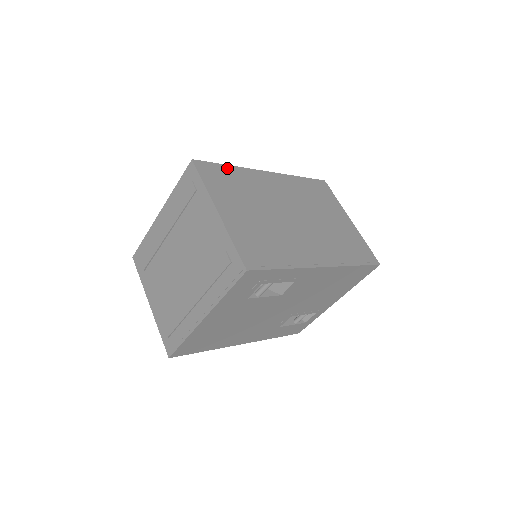
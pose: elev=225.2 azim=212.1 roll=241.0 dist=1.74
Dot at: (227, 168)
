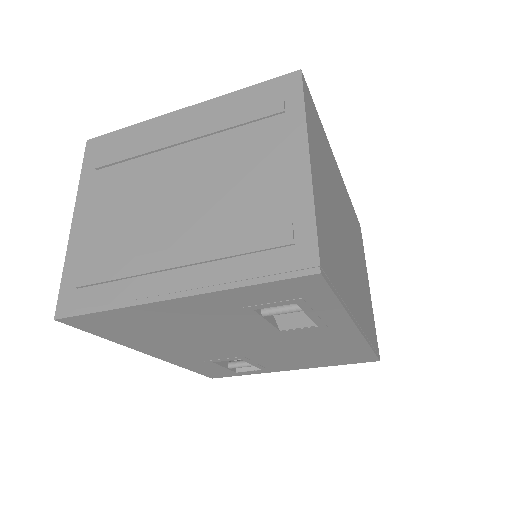
Dot at: (319, 121)
